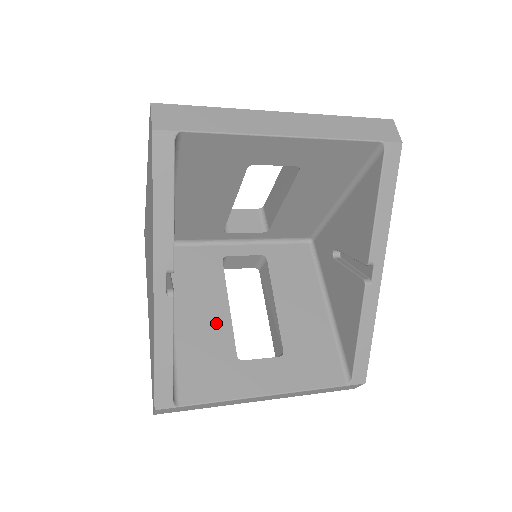
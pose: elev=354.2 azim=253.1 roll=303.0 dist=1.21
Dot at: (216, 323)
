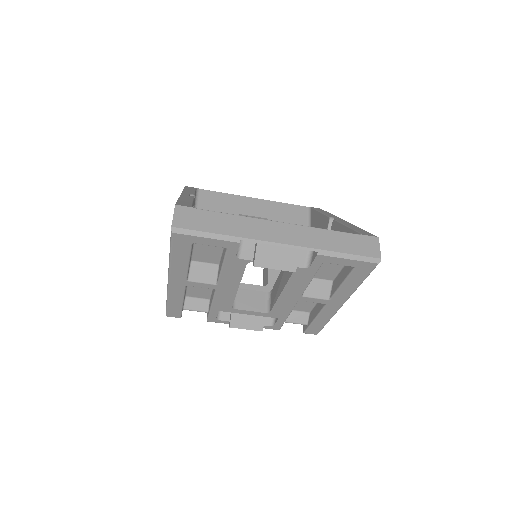
Dot at: occluded
